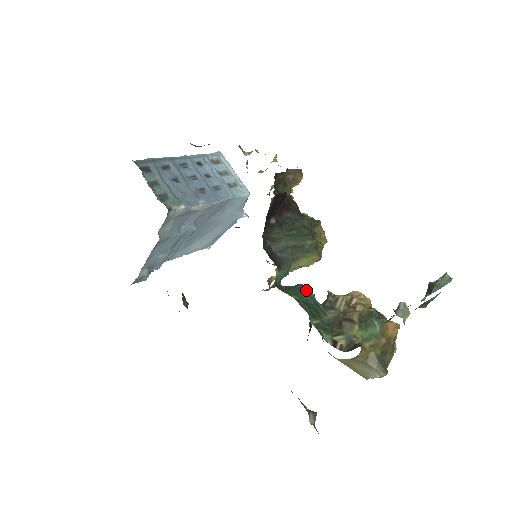
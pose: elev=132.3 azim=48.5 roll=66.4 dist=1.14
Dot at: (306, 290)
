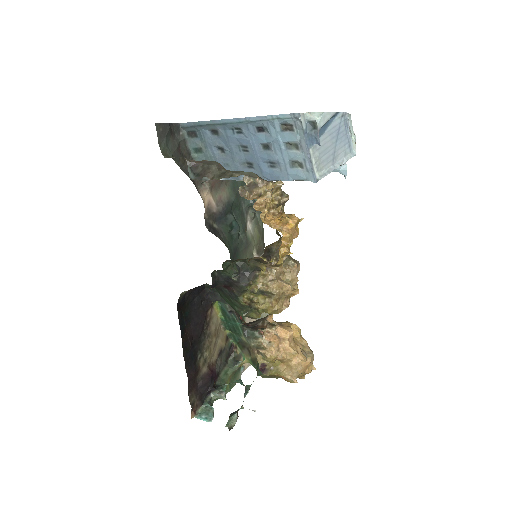
Dot at: (234, 320)
